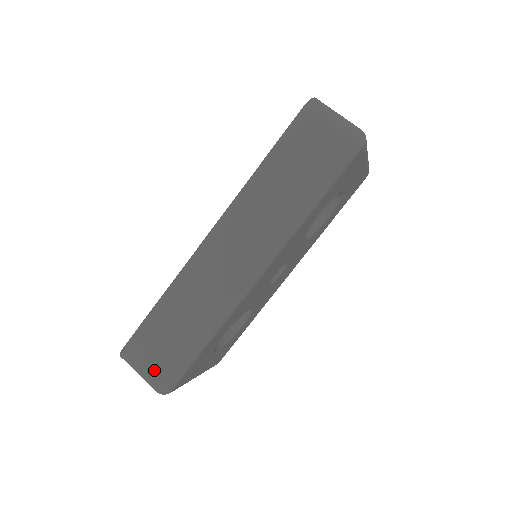
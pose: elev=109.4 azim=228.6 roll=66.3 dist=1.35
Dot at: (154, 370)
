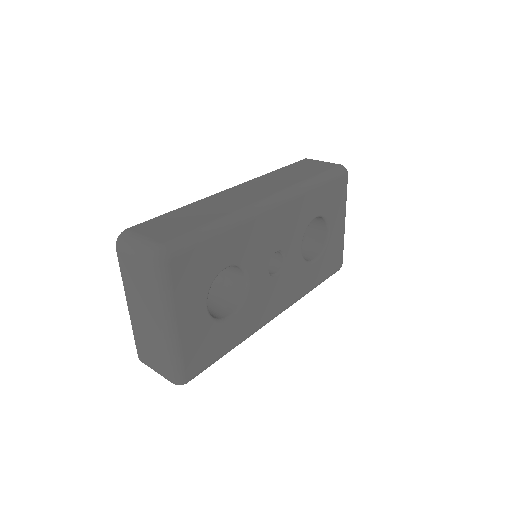
Dot at: (158, 237)
